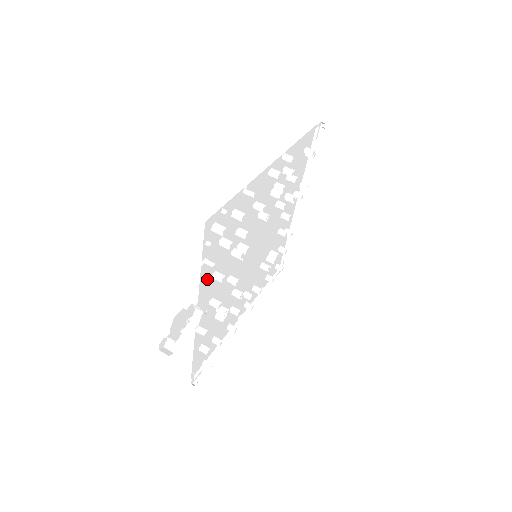
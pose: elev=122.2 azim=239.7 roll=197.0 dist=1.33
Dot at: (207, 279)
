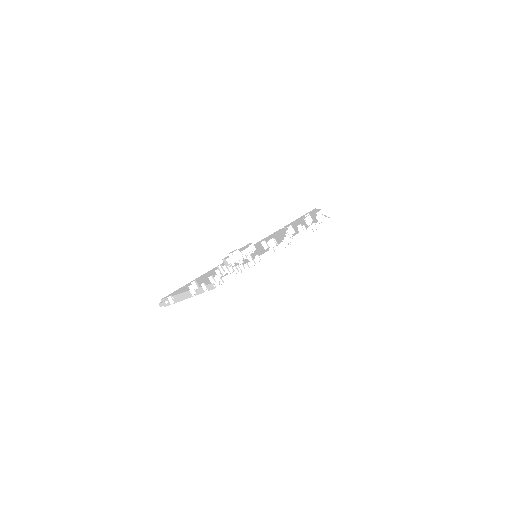
Dot at: (263, 240)
